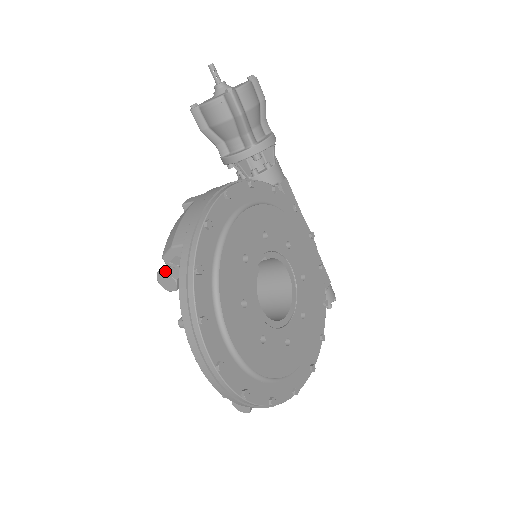
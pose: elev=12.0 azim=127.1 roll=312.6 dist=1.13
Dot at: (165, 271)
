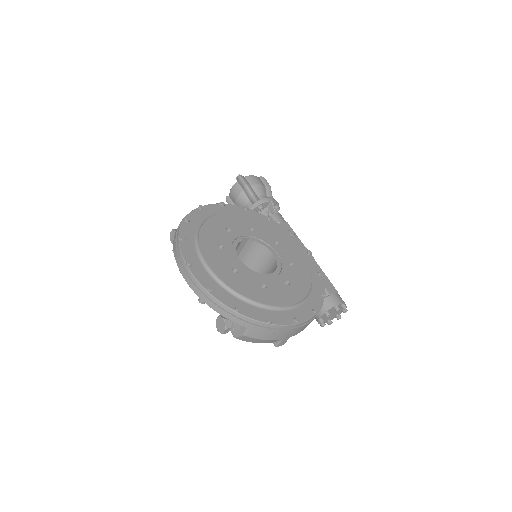
Dot at: (172, 230)
